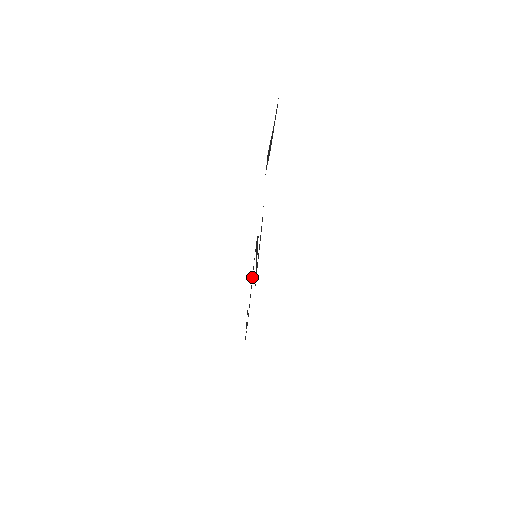
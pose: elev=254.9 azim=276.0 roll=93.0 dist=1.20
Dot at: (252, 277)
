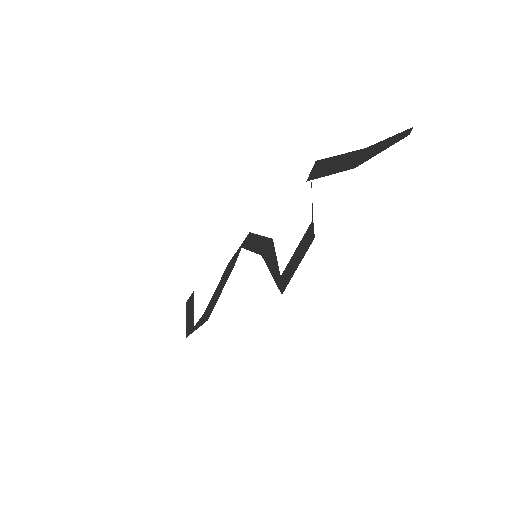
Dot at: (227, 272)
